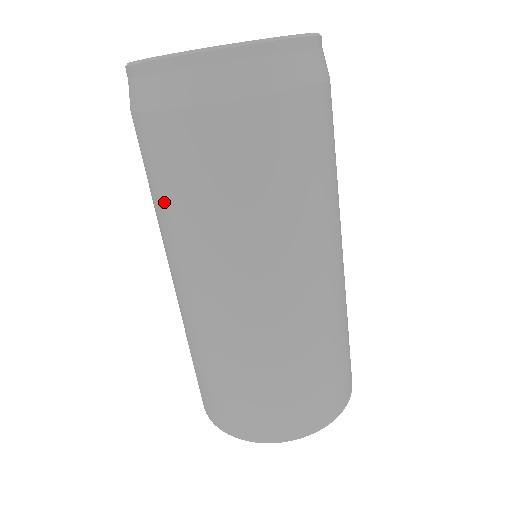
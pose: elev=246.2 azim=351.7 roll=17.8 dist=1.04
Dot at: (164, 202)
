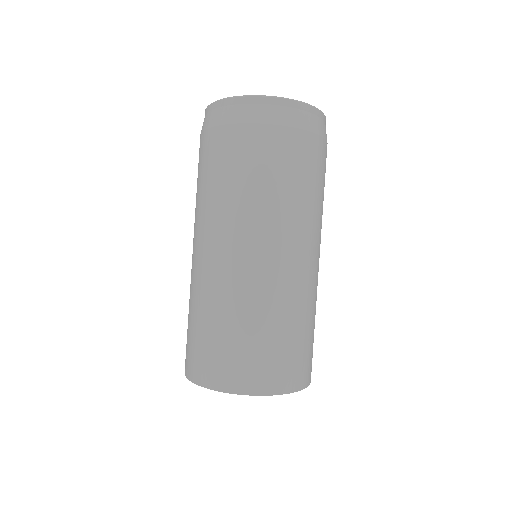
Dot at: (241, 184)
